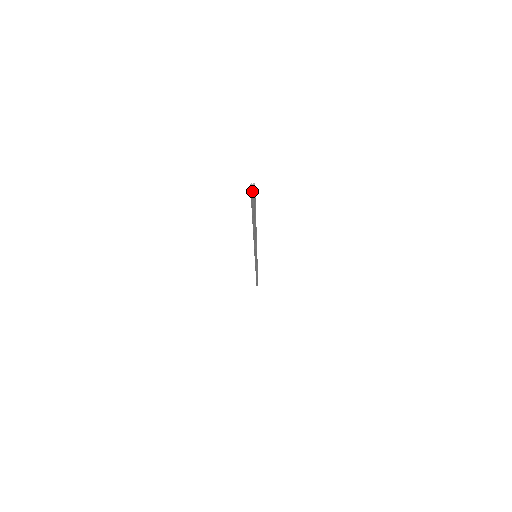
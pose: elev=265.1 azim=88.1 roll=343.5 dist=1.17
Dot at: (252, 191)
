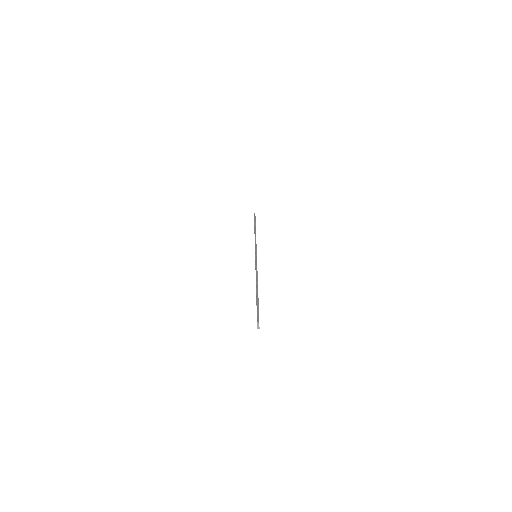
Dot at: (258, 326)
